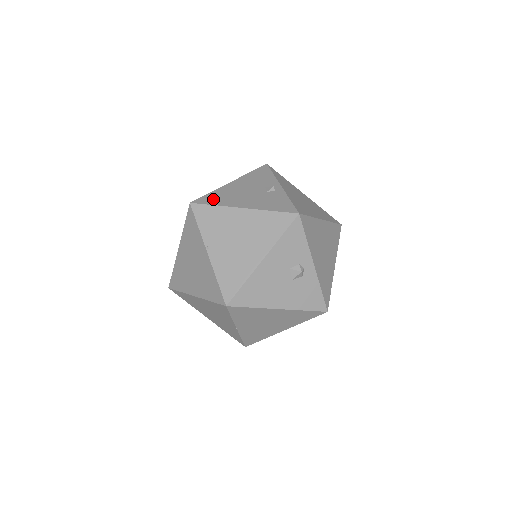
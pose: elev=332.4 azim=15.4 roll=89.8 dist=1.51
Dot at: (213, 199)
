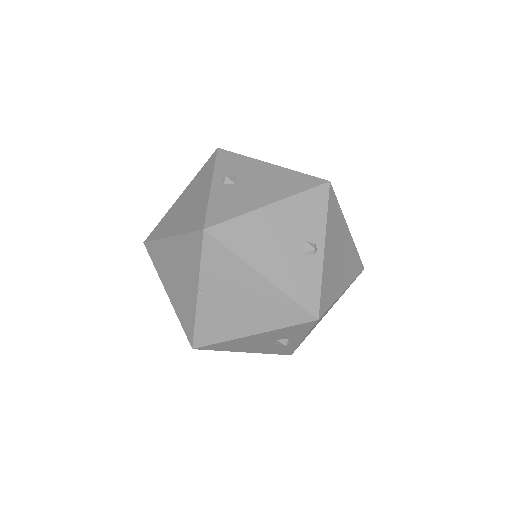
Dot at: (235, 236)
